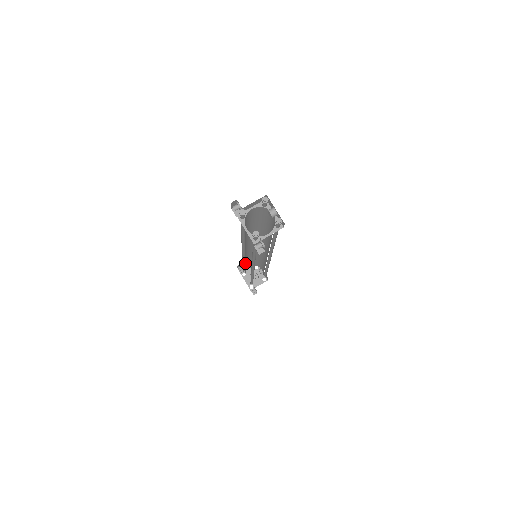
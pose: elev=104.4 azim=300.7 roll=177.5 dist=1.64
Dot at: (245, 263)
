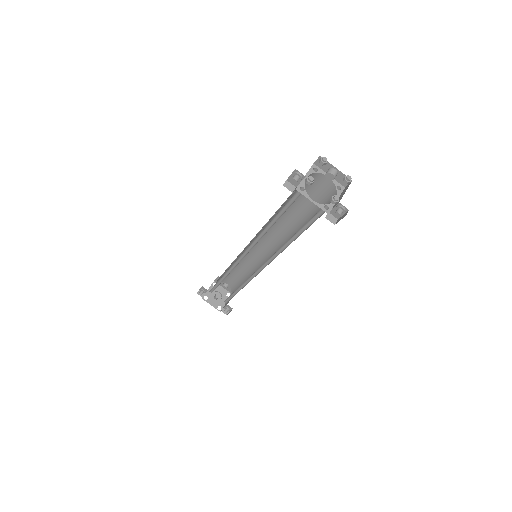
Dot at: (226, 276)
